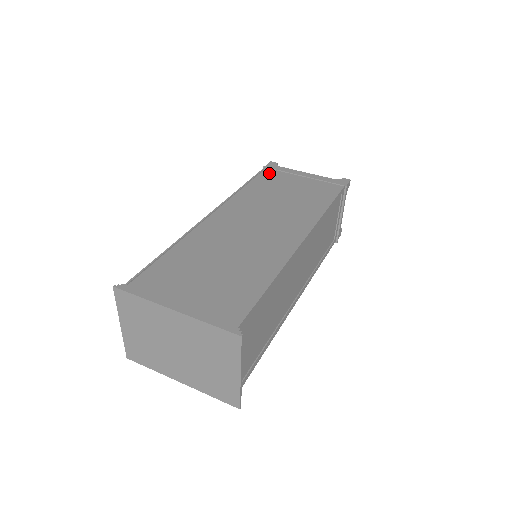
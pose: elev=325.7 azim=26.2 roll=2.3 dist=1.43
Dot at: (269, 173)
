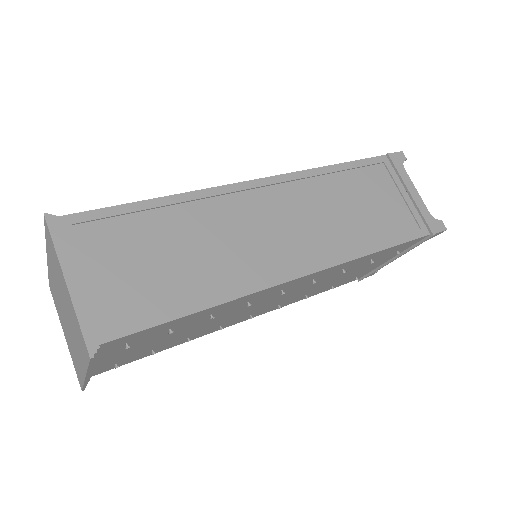
Dot at: occluded
